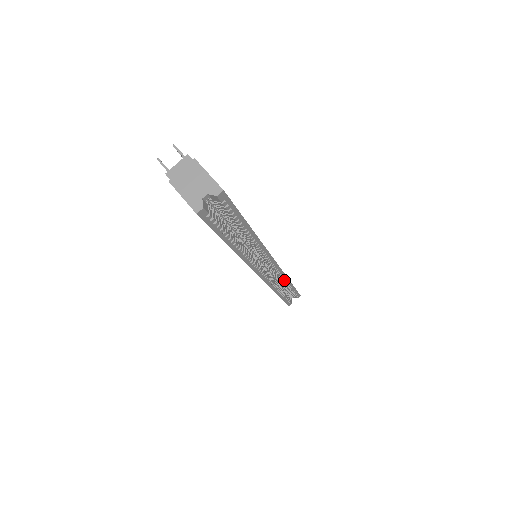
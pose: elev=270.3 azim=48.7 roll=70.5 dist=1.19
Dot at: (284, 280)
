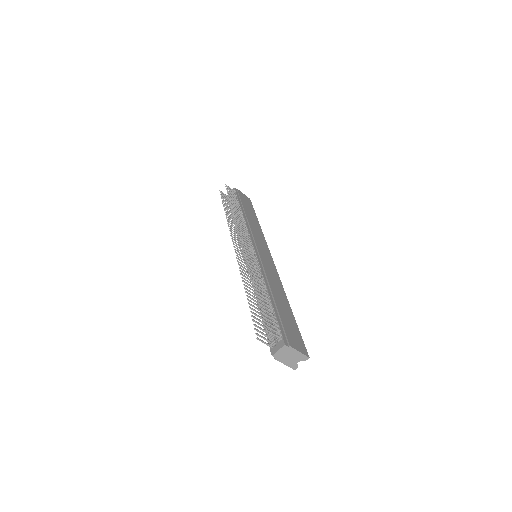
Dot at: occluded
